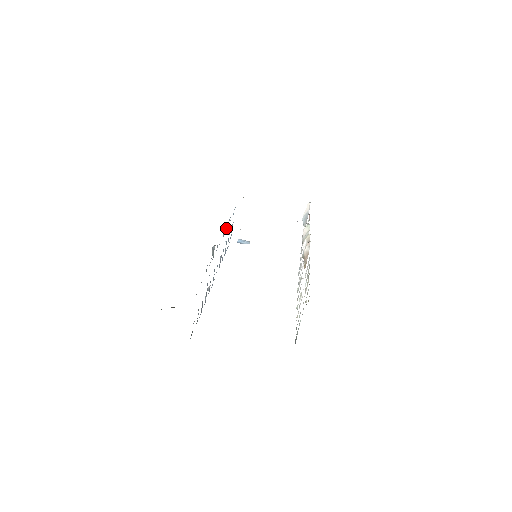
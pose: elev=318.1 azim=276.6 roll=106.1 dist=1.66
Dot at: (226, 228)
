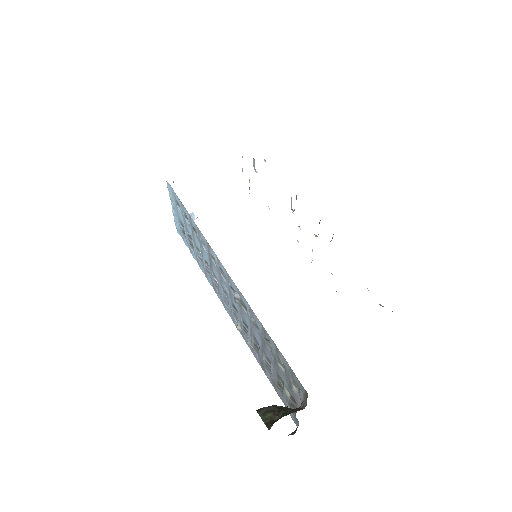
Dot at: (202, 244)
